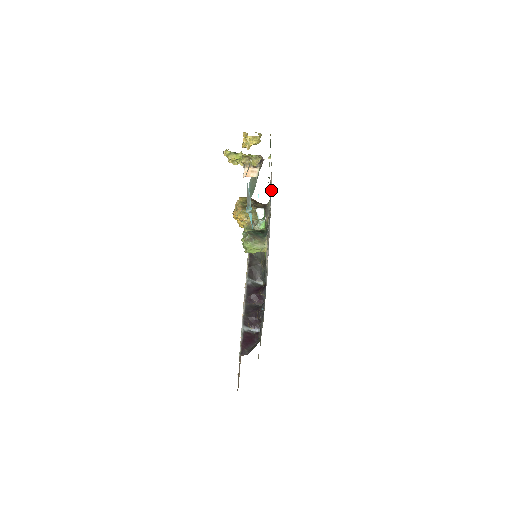
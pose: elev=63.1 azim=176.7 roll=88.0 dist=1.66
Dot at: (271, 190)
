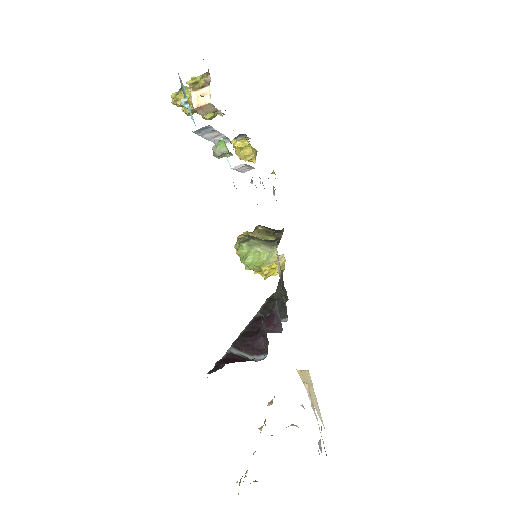
Dot at: occluded
